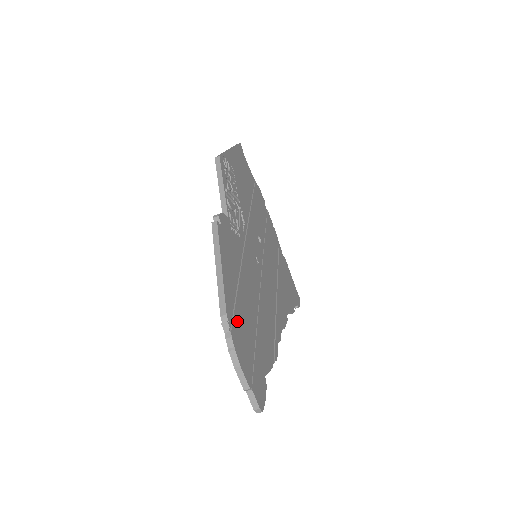
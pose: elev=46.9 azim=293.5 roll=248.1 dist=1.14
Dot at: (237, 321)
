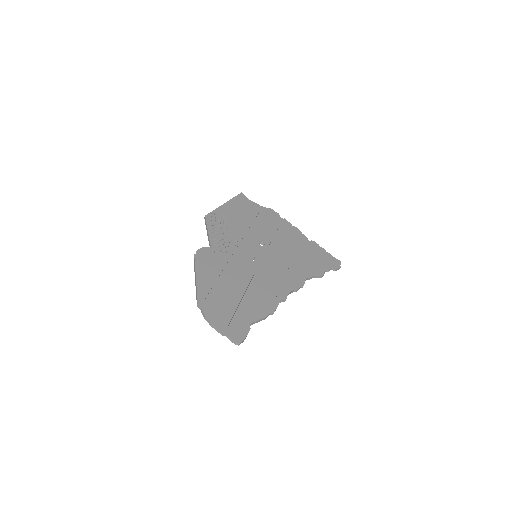
Dot at: (212, 301)
